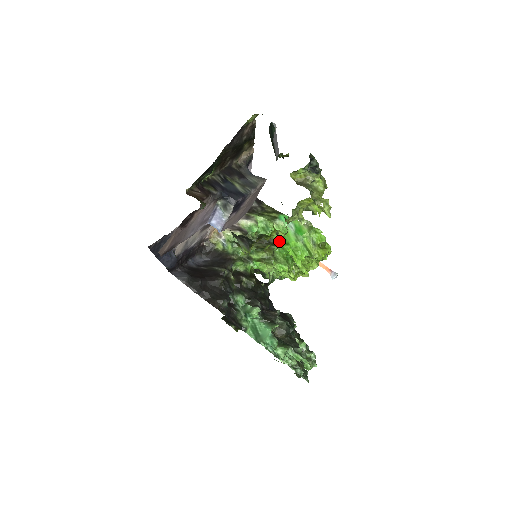
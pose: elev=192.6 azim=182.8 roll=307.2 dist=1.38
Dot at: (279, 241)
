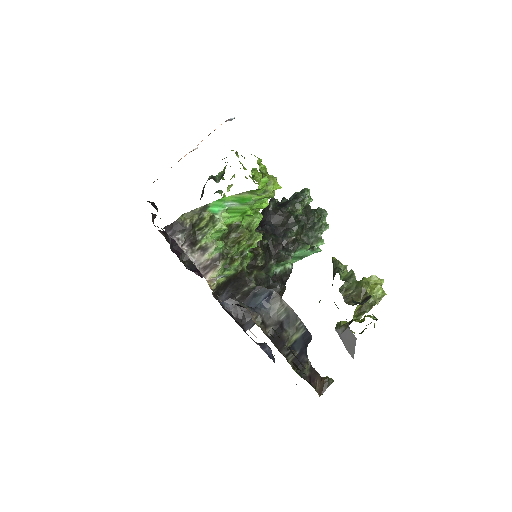
Dot at: (235, 218)
